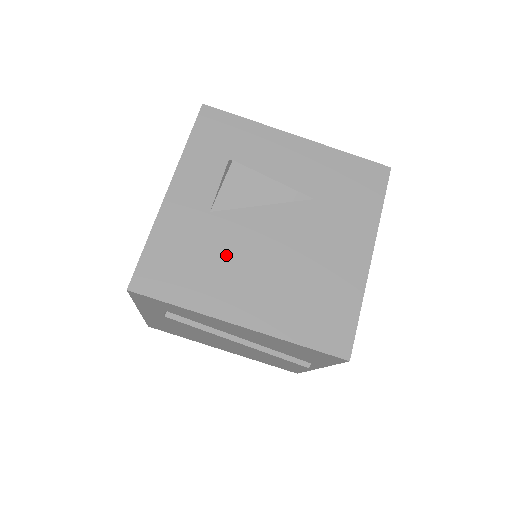
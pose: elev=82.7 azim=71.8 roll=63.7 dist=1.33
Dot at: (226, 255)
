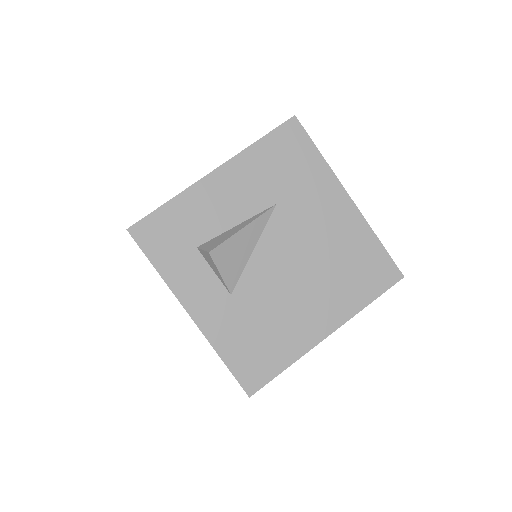
Dot at: (273, 308)
